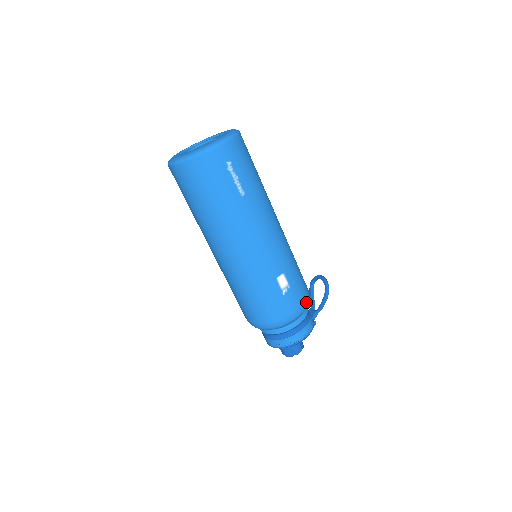
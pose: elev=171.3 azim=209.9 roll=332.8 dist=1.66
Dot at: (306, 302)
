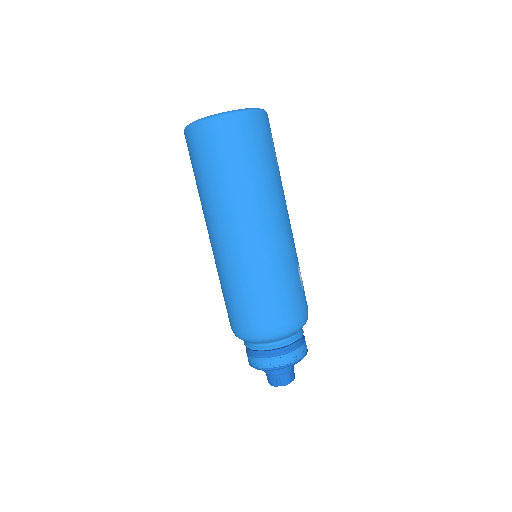
Dot at: occluded
